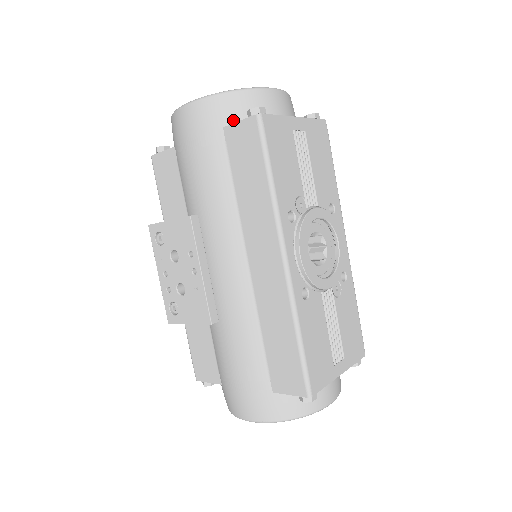
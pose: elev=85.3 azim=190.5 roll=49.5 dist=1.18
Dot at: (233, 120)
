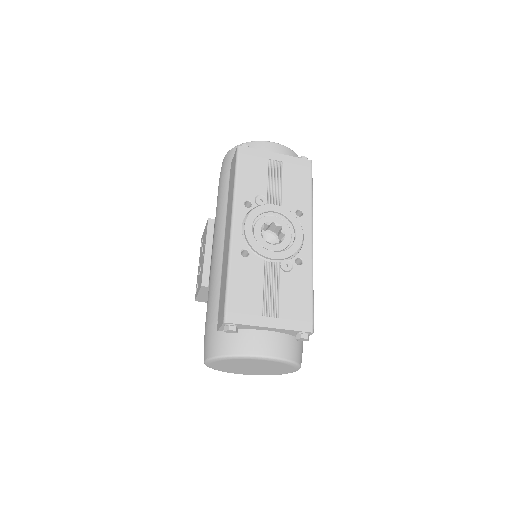
Dot at: occluded
